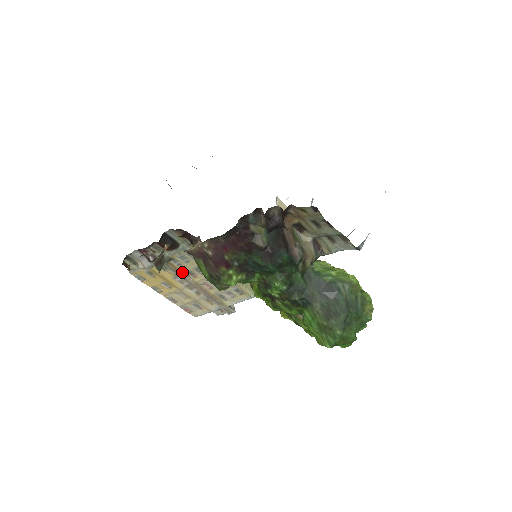
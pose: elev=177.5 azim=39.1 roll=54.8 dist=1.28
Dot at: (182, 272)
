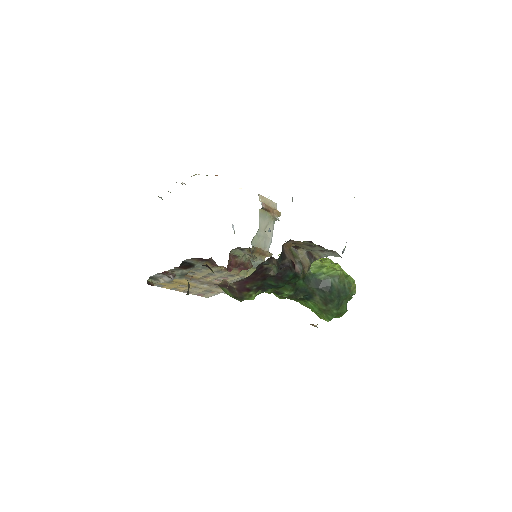
Dot at: (197, 278)
